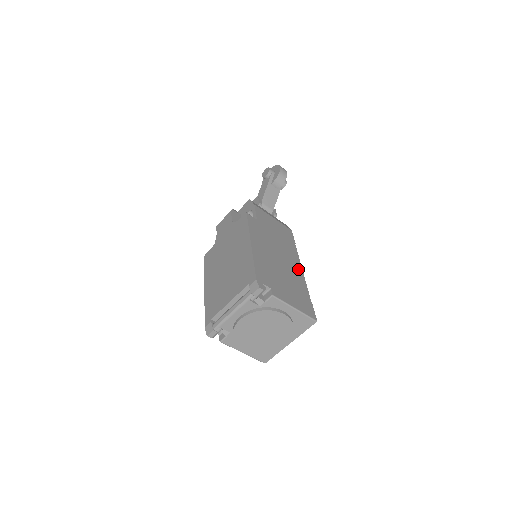
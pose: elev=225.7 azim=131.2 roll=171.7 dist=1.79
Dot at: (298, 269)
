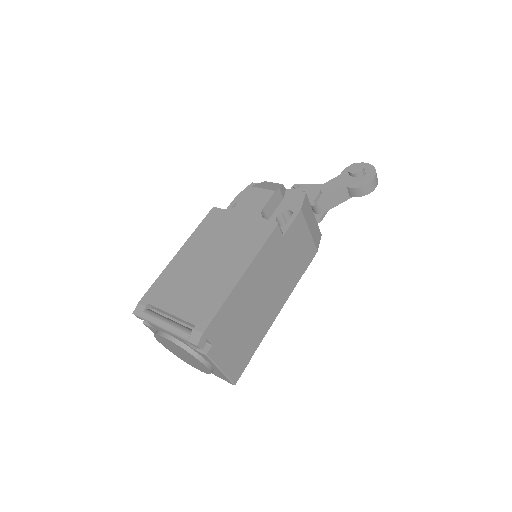
Dot at: (274, 312)
